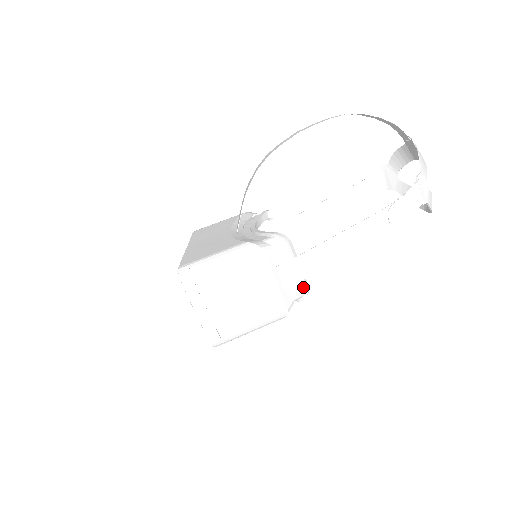
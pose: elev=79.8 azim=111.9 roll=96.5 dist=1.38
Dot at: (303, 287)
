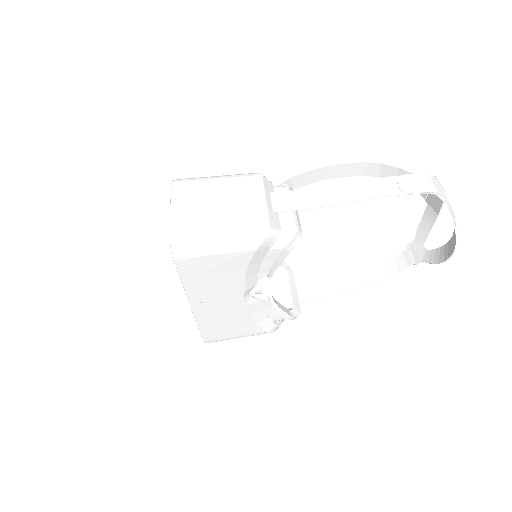
Dot at: (295, 226)
